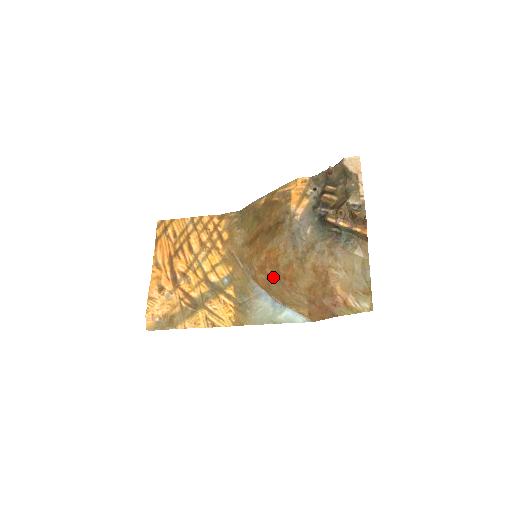
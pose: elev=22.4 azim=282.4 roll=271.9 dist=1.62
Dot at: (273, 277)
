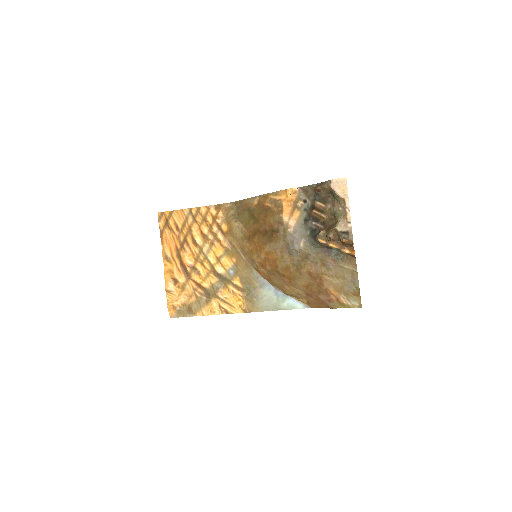
Dot at: (273, 274)
